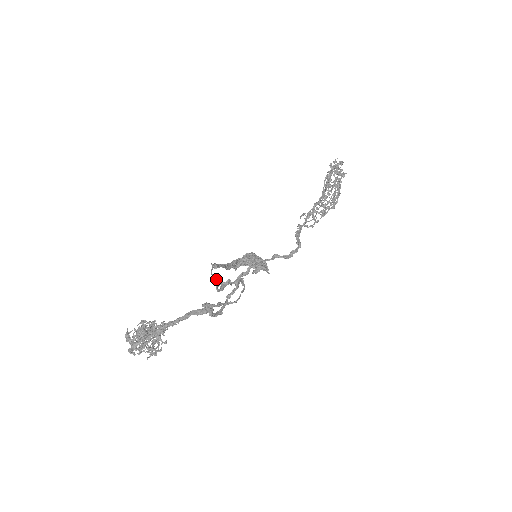
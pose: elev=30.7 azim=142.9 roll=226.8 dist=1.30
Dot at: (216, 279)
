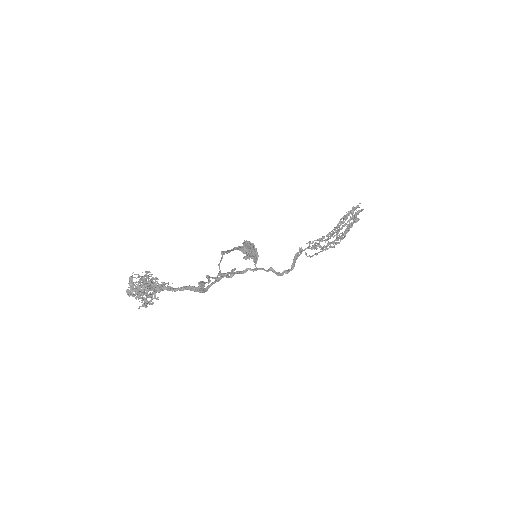
Dot at: (220, 271)
